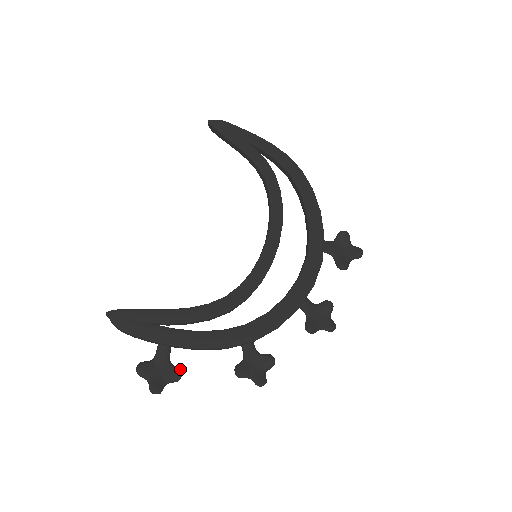
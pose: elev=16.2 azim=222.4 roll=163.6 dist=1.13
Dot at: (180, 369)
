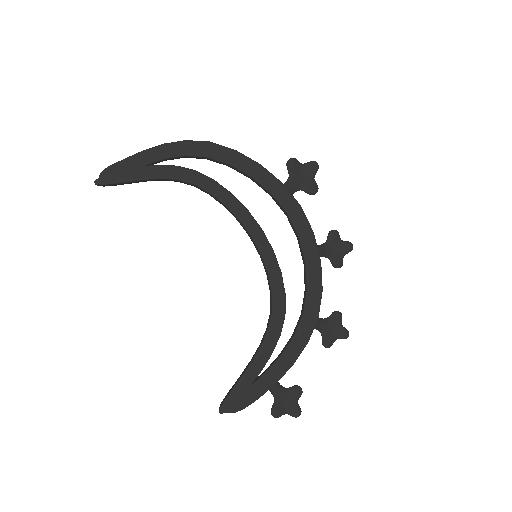
Dot at: (296, 385)
